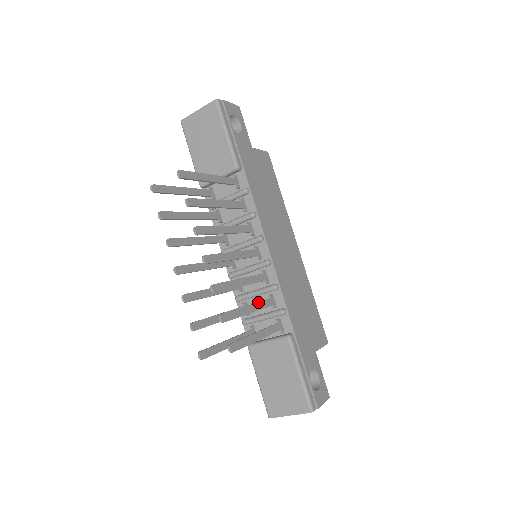
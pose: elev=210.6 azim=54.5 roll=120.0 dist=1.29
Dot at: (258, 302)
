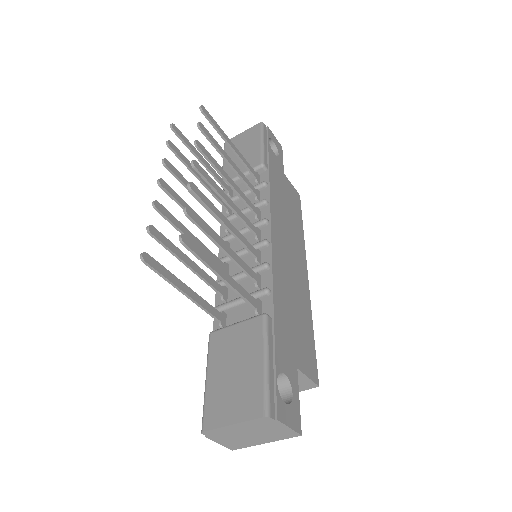
Dot at: (239, 257)
